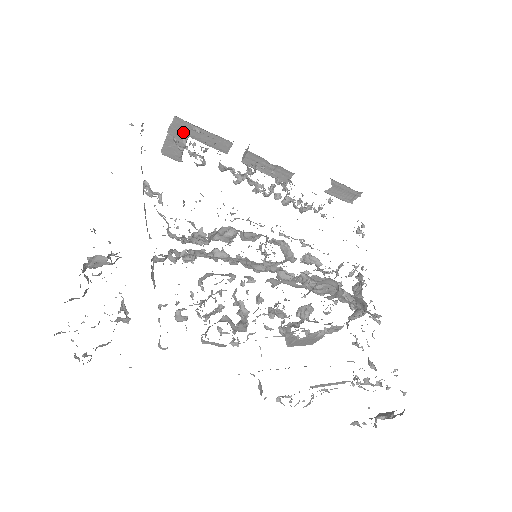
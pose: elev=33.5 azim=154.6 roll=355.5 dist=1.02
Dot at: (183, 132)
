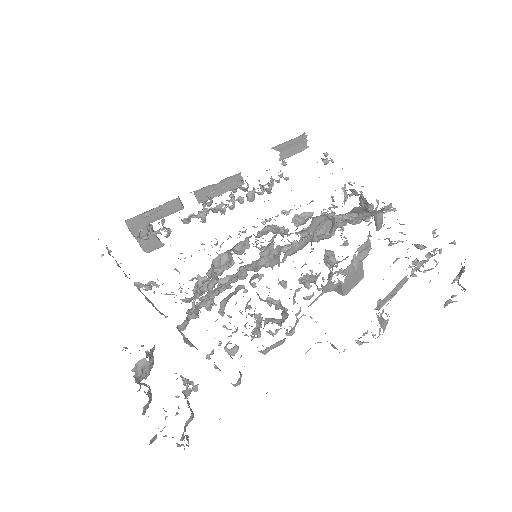
Dot at: (141, 225)
